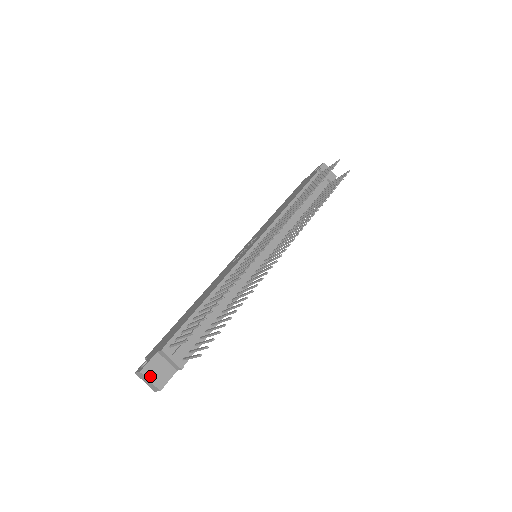
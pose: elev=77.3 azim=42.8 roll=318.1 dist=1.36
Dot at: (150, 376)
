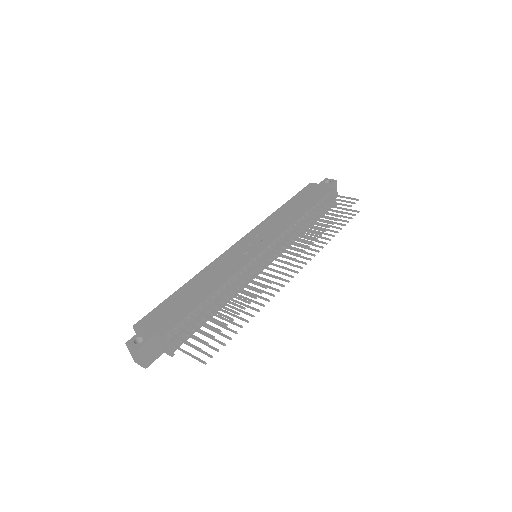
Dot at: (143, 355)
